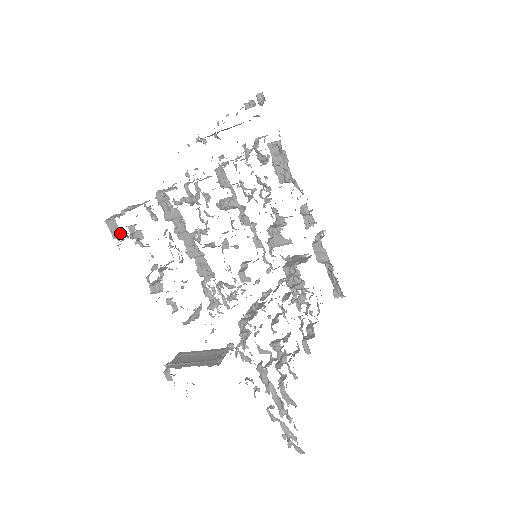
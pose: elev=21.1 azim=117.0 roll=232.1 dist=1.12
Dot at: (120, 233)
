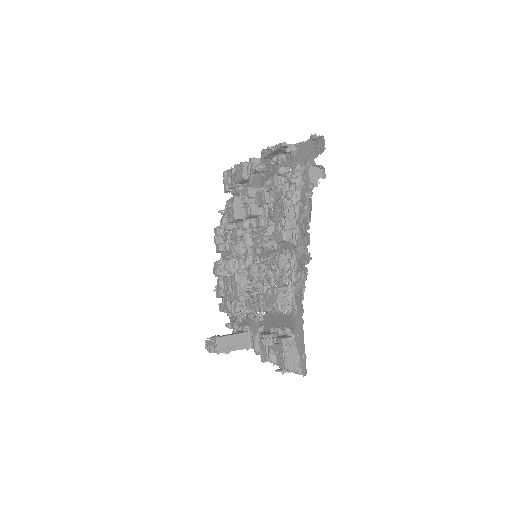
Dot at: occluded
